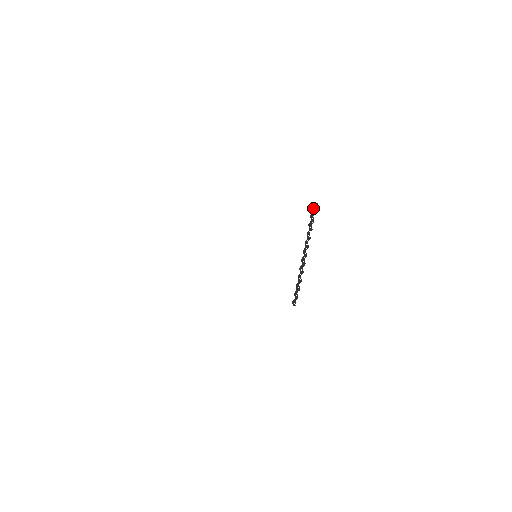
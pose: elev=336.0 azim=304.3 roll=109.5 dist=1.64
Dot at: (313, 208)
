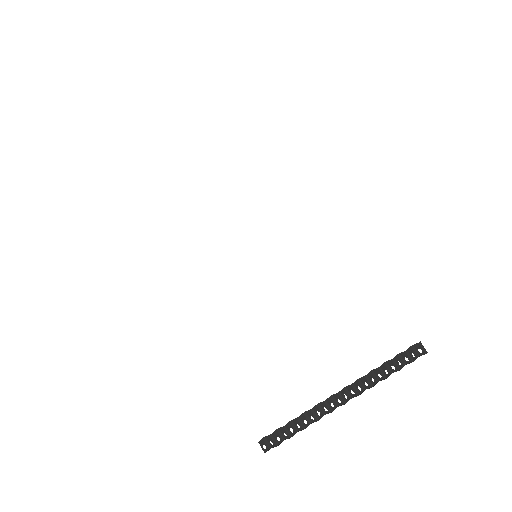
Dot at: (414, 352)
